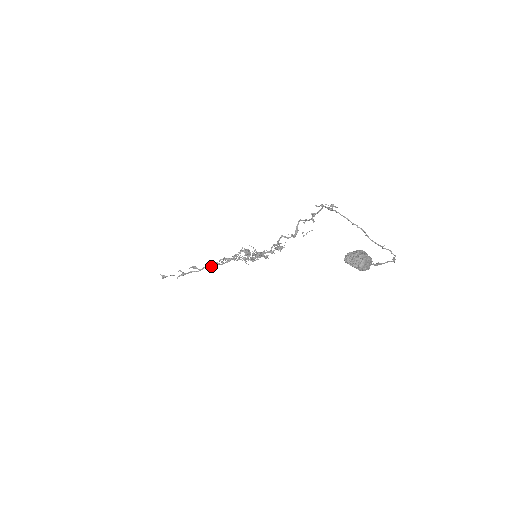
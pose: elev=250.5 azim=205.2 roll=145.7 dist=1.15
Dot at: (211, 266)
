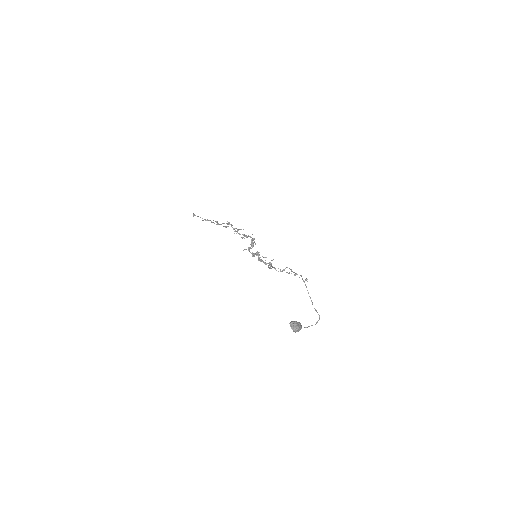
Dot at: occluded
